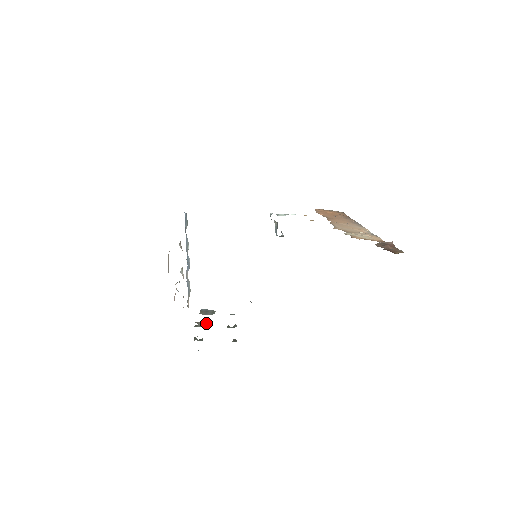
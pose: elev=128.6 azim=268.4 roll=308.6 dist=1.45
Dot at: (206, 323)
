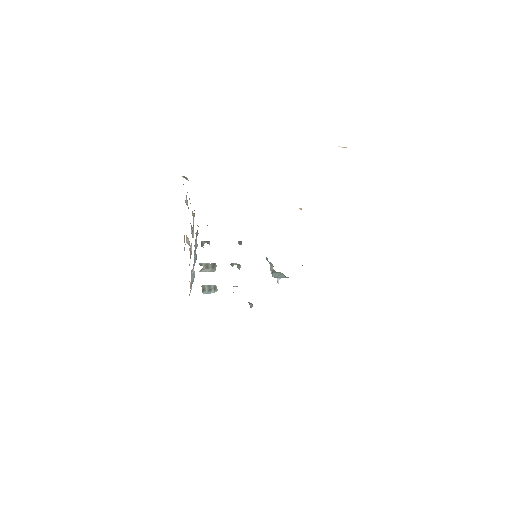
Dot at: (210, 269)
